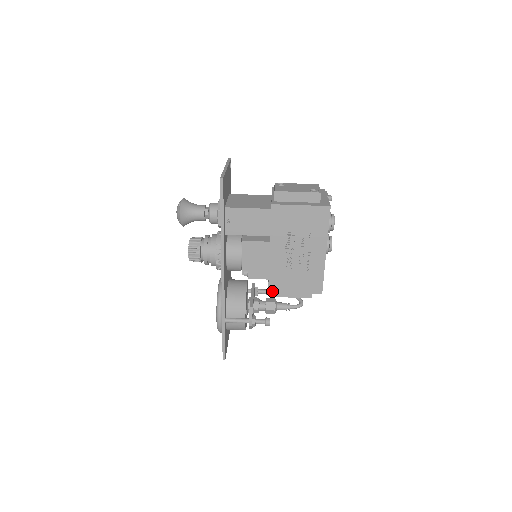
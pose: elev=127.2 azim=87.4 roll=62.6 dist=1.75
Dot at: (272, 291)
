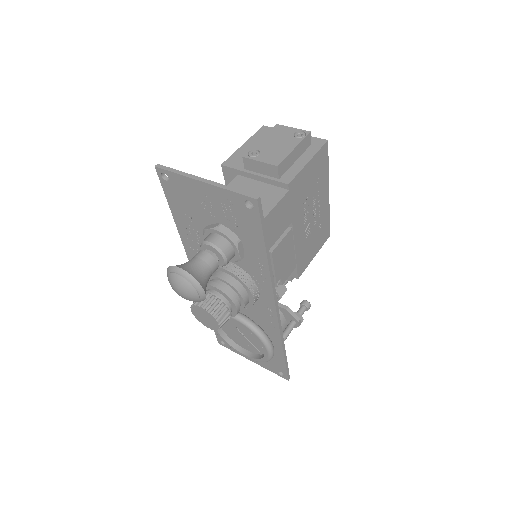
Dot at: (300, 275)
